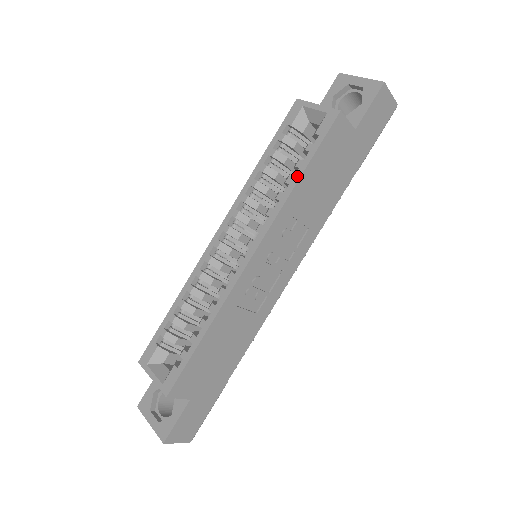
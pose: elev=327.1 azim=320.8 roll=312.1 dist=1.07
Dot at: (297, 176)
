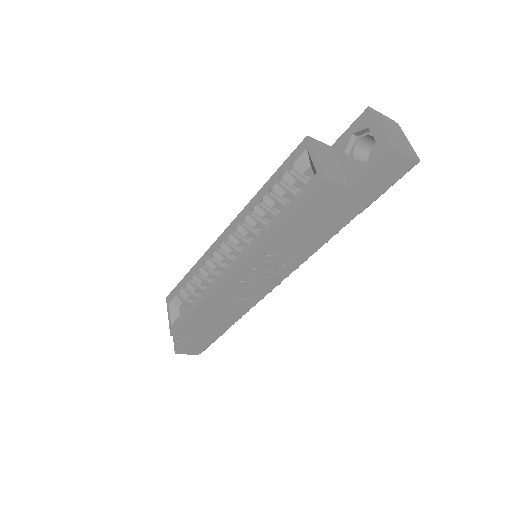
Dot at: (277, 223)
